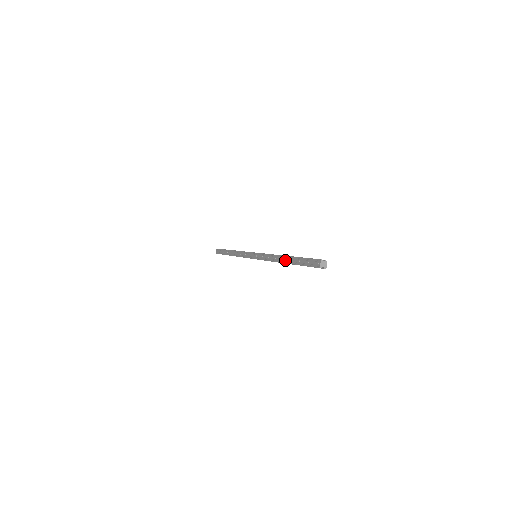
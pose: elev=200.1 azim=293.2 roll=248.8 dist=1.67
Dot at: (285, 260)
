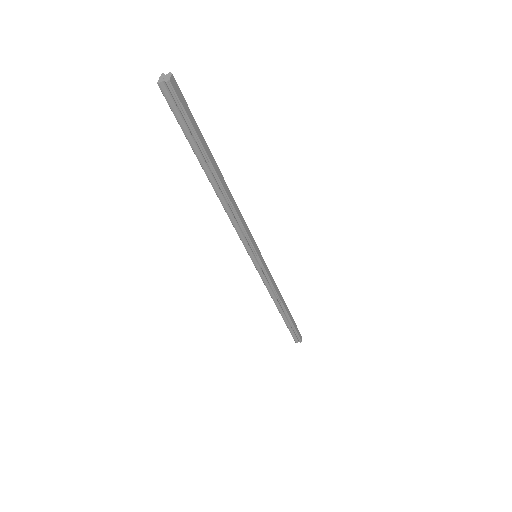
Dot at: (209, 177)
